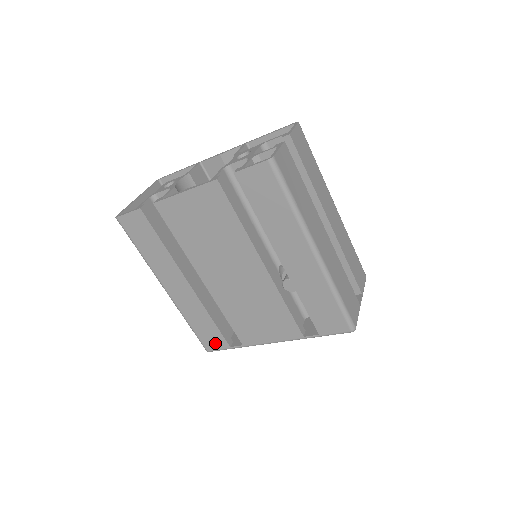
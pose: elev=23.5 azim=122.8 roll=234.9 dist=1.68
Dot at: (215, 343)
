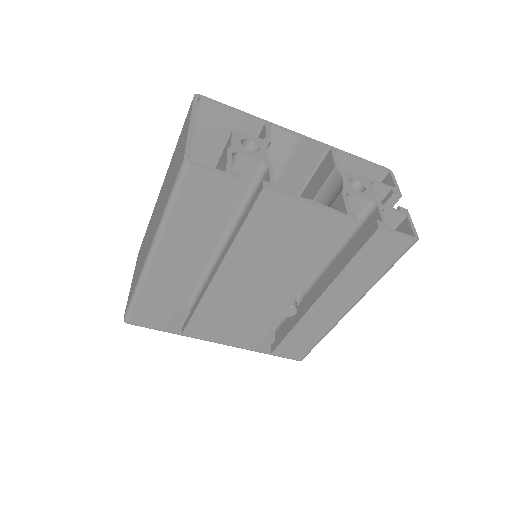
Dot at: (149, 321)
